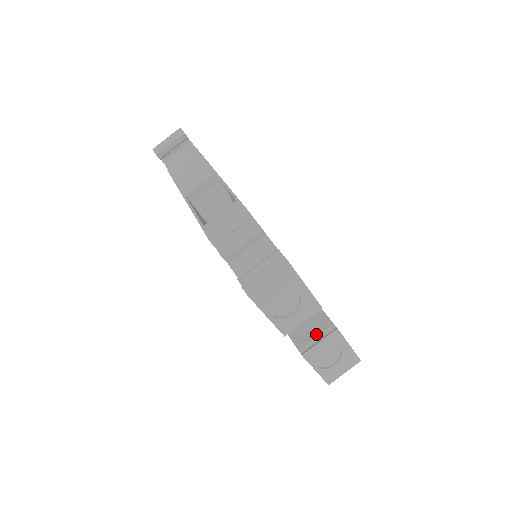
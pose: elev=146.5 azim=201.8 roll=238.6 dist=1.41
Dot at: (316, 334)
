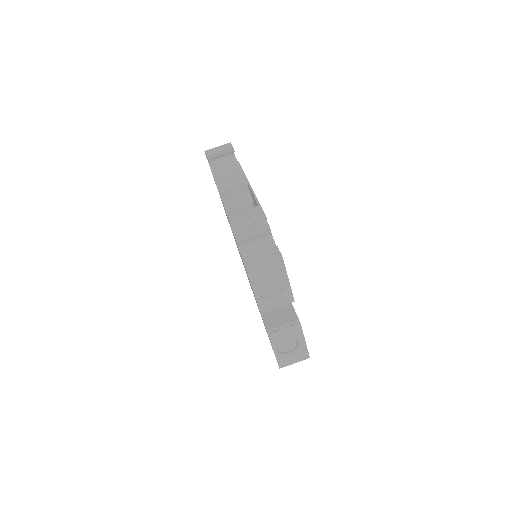
Dot at: (283, 323)
